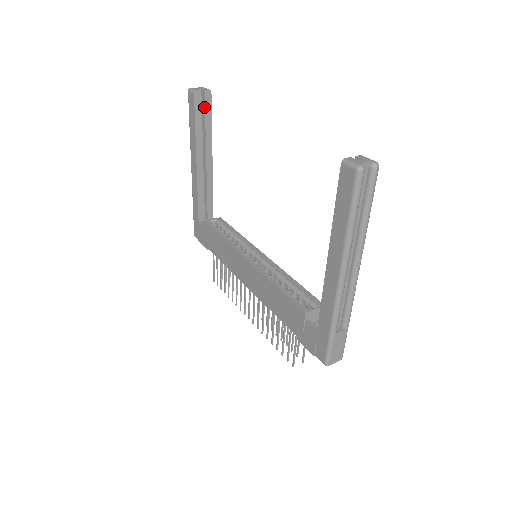
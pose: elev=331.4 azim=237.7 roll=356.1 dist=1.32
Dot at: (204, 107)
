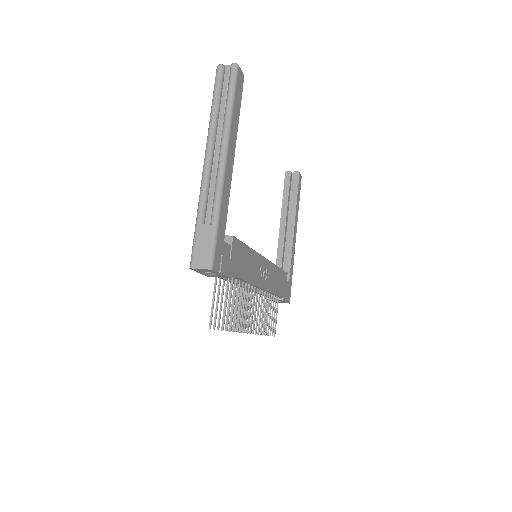
Dot at: (293, 184)
